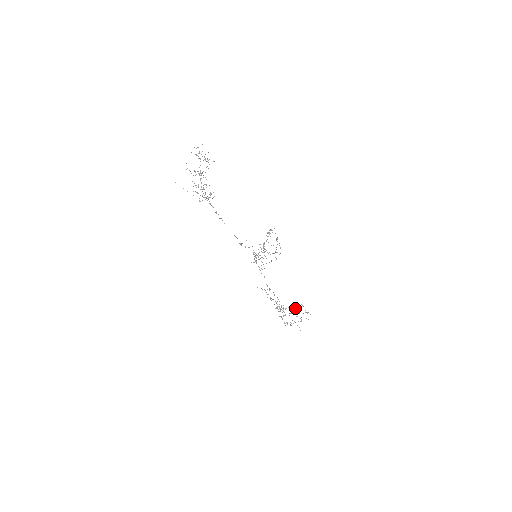
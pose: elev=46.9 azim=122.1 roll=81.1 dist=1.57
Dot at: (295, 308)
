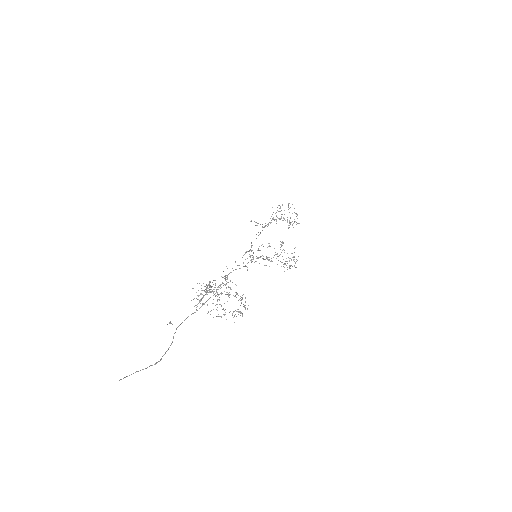
Dot at: (238, 295)
